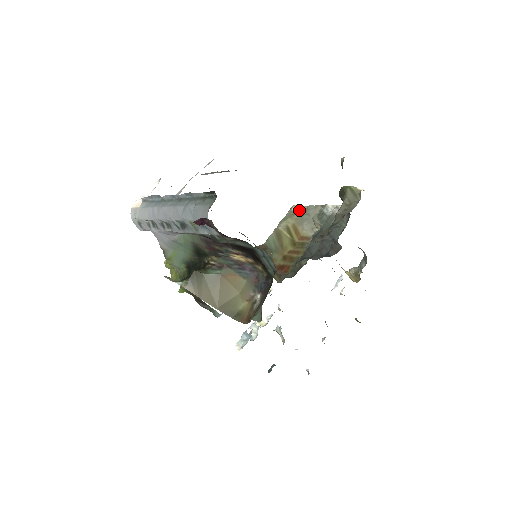
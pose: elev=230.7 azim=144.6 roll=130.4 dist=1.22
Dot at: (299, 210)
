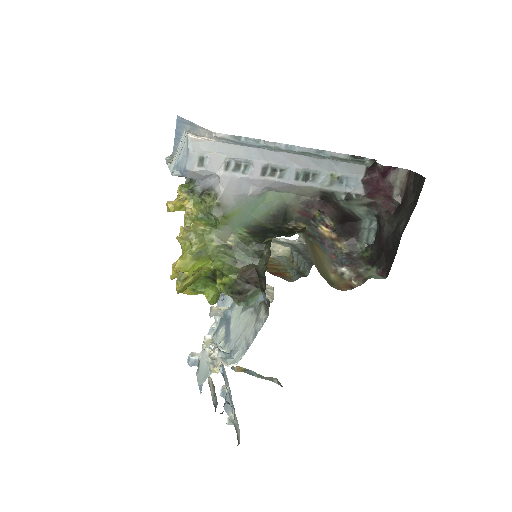
Dot at: occluded
